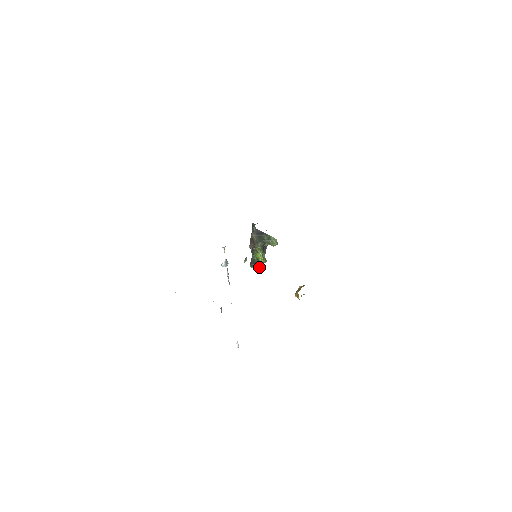
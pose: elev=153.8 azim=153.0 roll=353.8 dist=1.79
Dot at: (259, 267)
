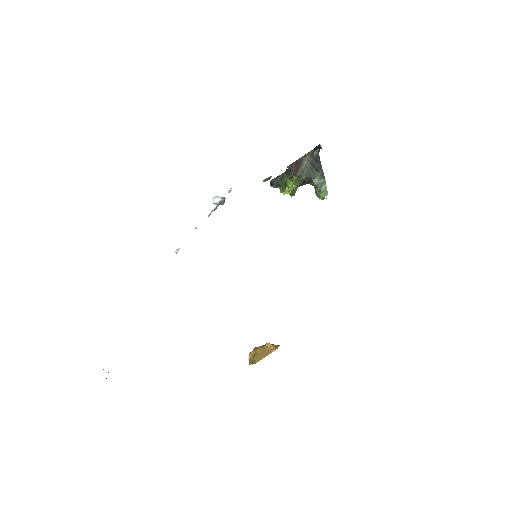
Dot at: occluded
